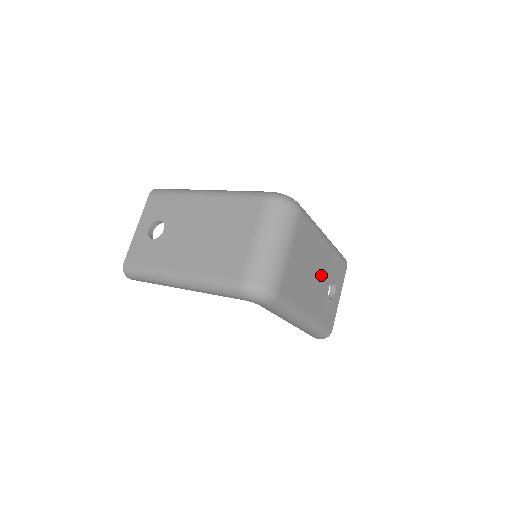
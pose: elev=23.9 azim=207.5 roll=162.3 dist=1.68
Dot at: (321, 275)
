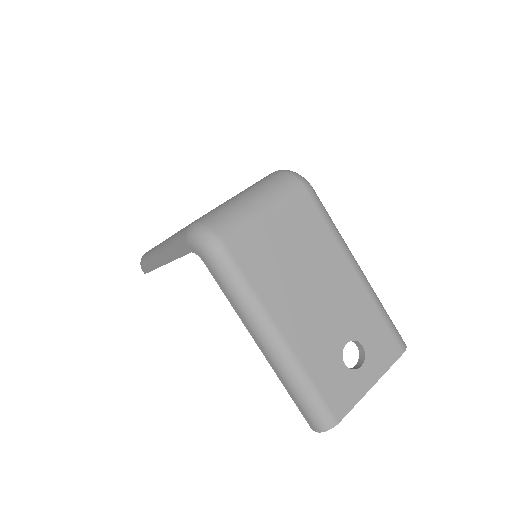
Dot at: (332, 307)
